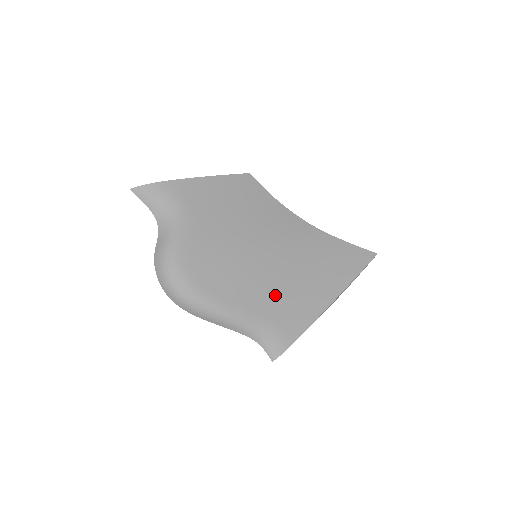
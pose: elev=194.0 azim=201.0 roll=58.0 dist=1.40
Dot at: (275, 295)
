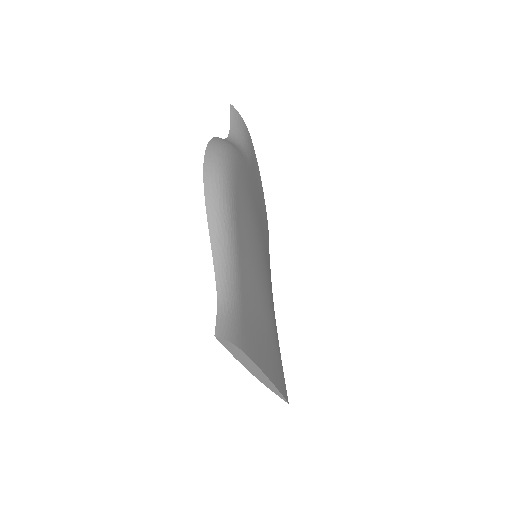
Dot at: (253, 295)
